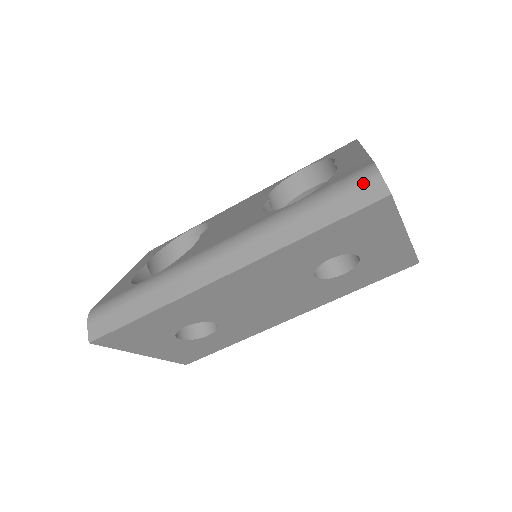
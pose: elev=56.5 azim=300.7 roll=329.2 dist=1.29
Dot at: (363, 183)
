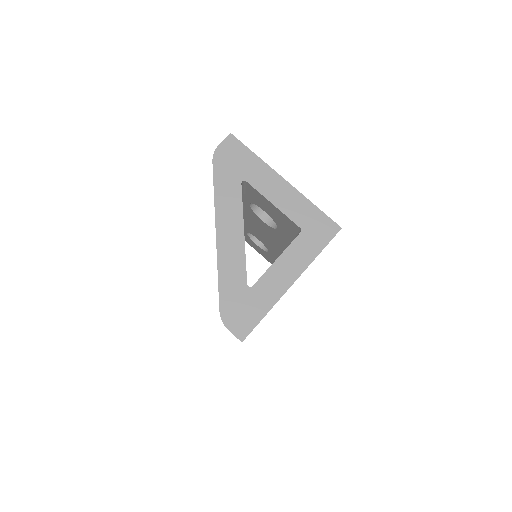
Dot at: occluded
